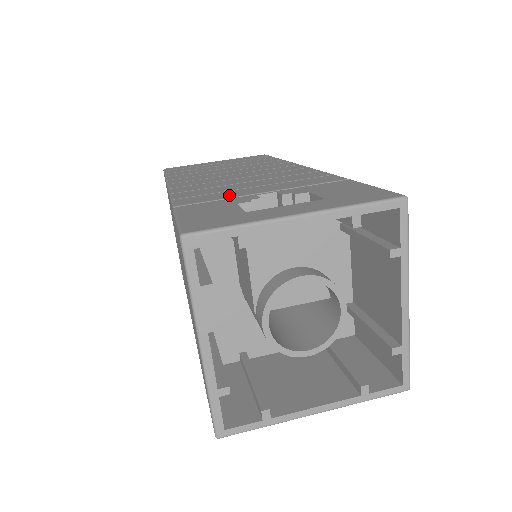
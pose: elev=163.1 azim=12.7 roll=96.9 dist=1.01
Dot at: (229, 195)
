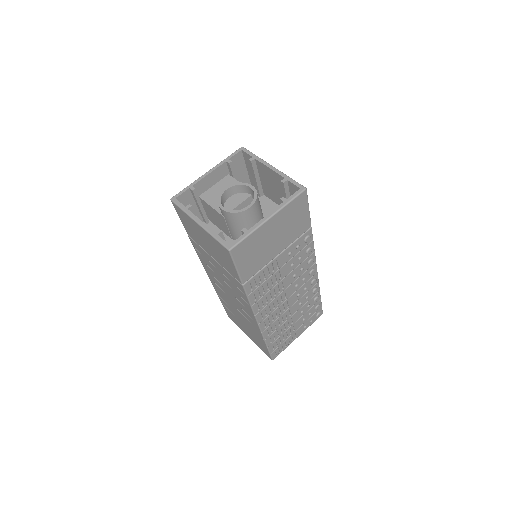
Dot at: occluded
